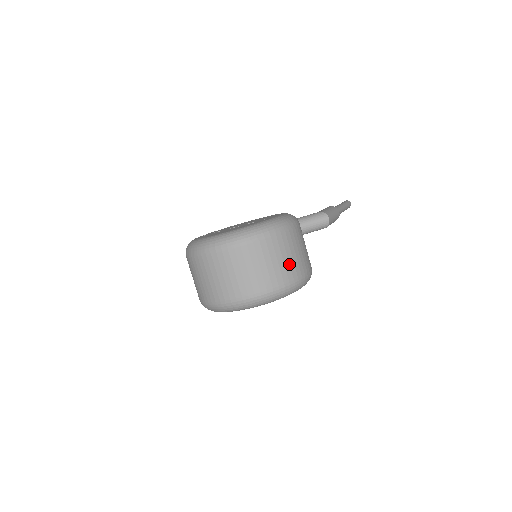
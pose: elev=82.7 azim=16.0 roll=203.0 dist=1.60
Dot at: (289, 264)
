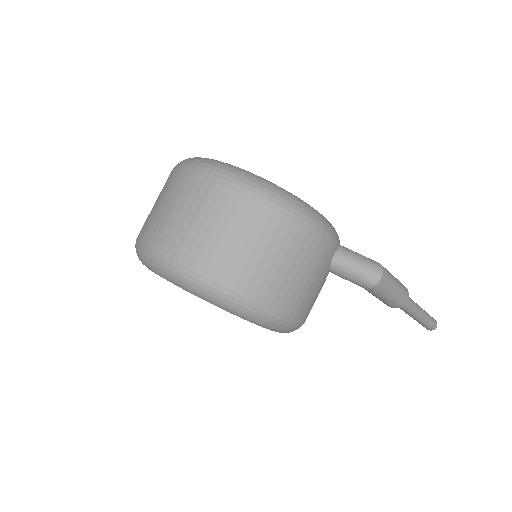
Dot at: (267, 268)
